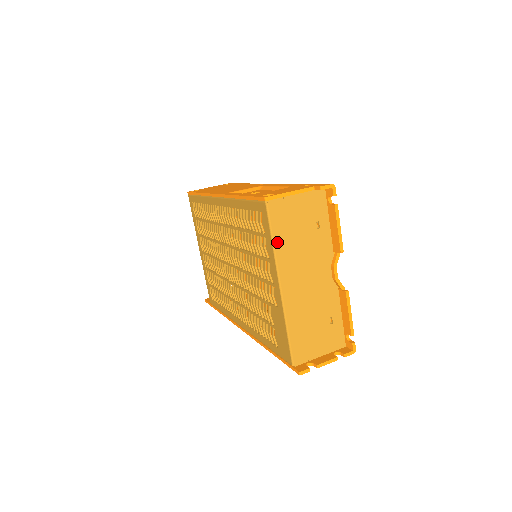
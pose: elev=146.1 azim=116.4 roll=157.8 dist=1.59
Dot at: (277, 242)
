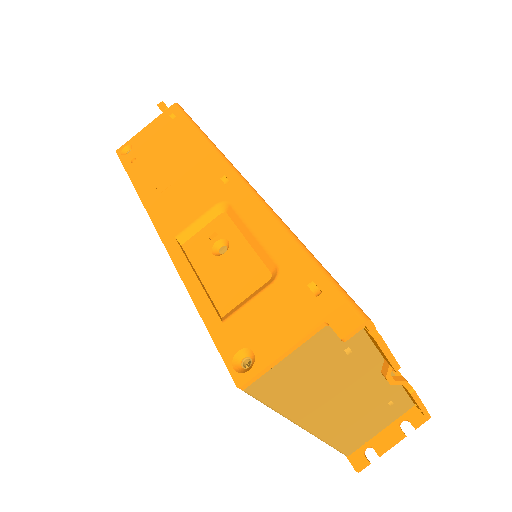
Dot at: (283, 407)
